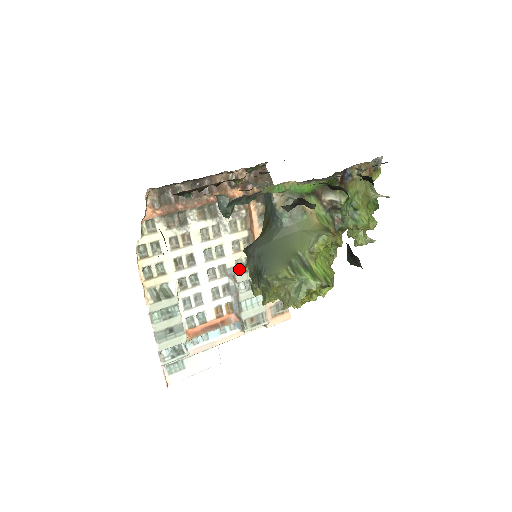
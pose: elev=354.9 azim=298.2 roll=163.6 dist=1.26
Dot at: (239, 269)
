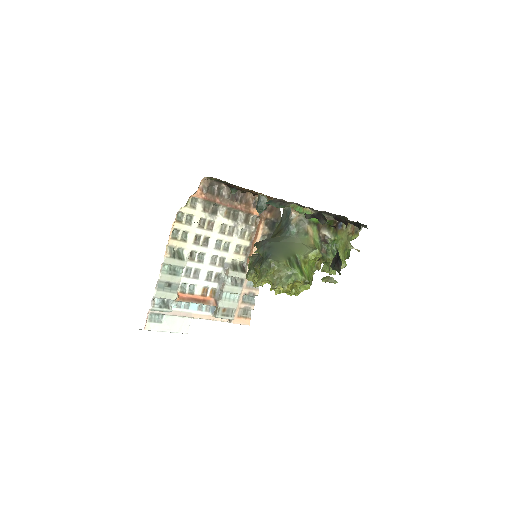
Dot at: (233, 267)
